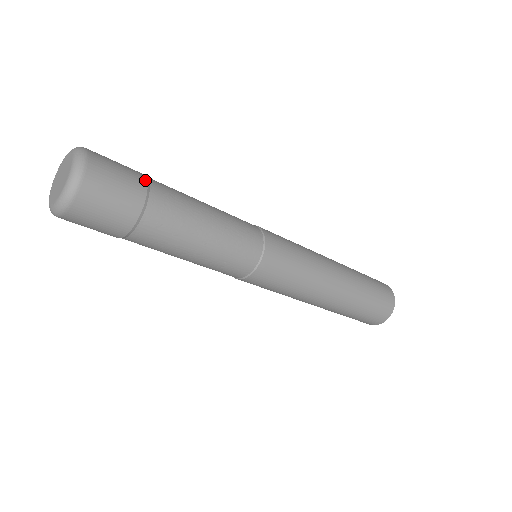
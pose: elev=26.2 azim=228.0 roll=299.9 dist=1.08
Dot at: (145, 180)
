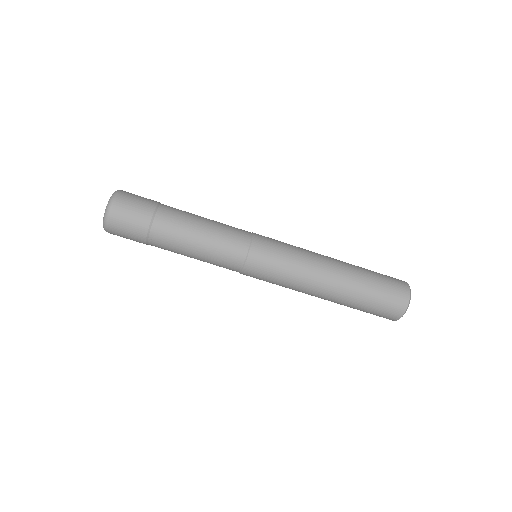
Dot at: (153, 211)
